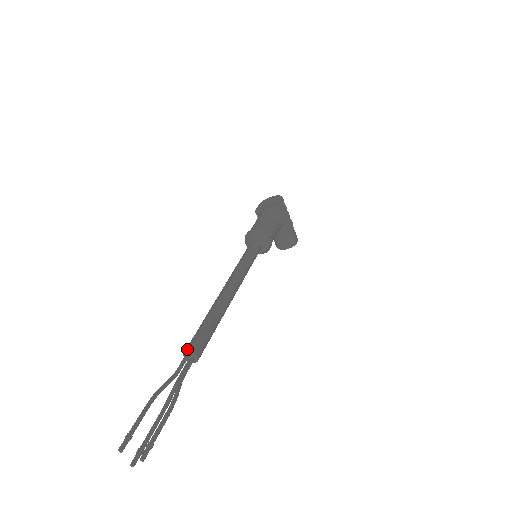
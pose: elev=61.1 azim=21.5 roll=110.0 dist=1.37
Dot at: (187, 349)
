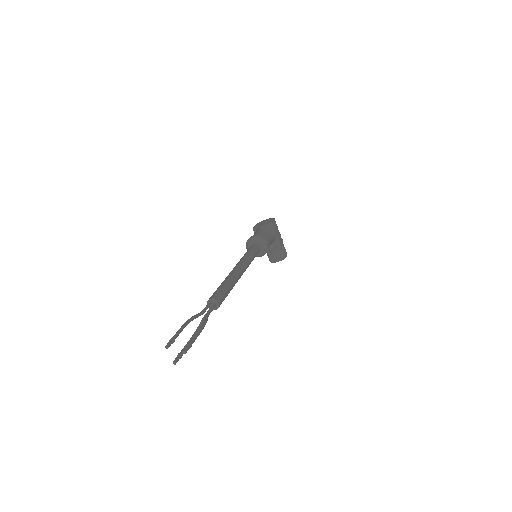
Dot at: (210, 298)
